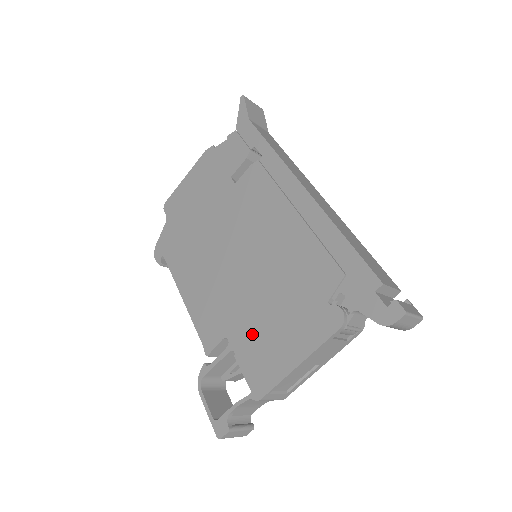
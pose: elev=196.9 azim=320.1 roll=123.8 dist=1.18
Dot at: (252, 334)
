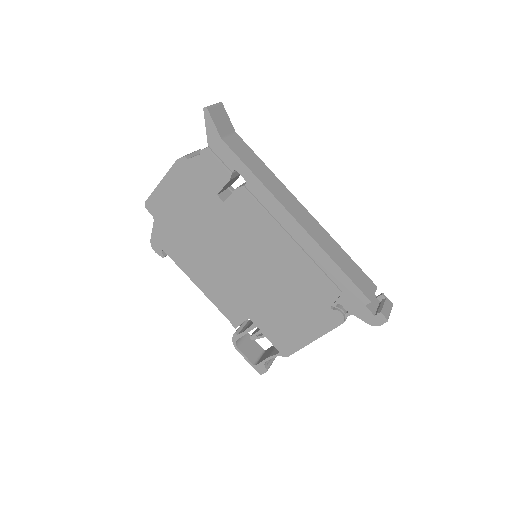
Dot at: (272, 320)
